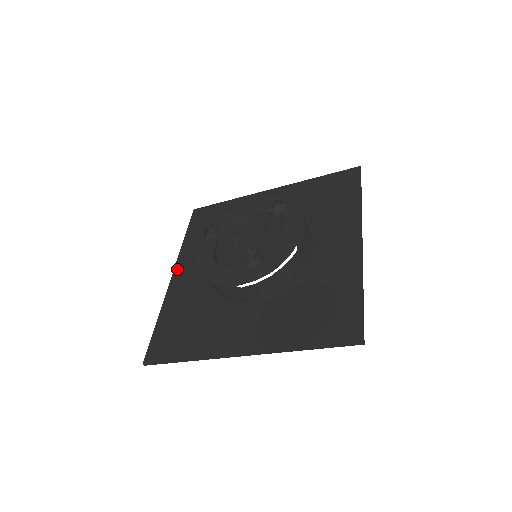
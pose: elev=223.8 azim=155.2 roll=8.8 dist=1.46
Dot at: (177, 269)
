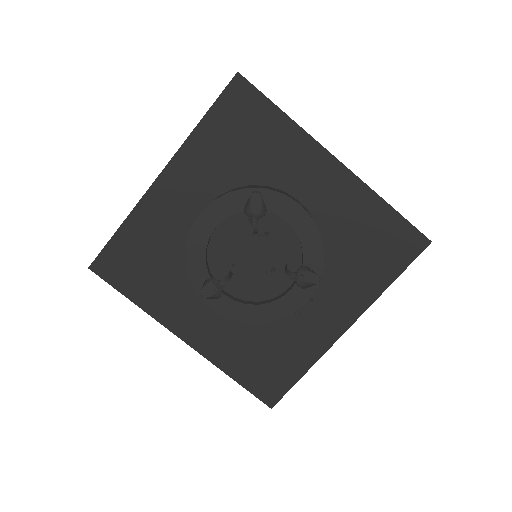
Dot at: (178, 332)
